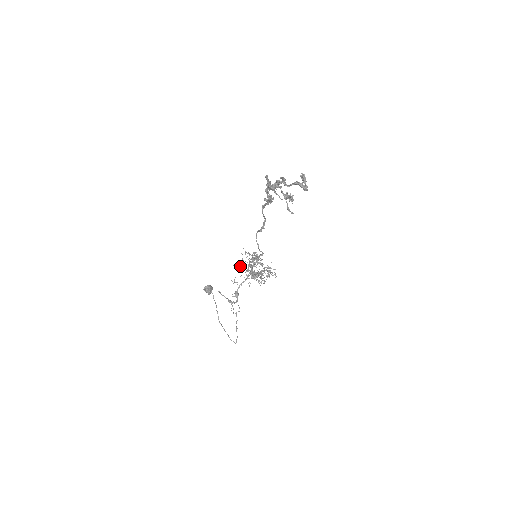
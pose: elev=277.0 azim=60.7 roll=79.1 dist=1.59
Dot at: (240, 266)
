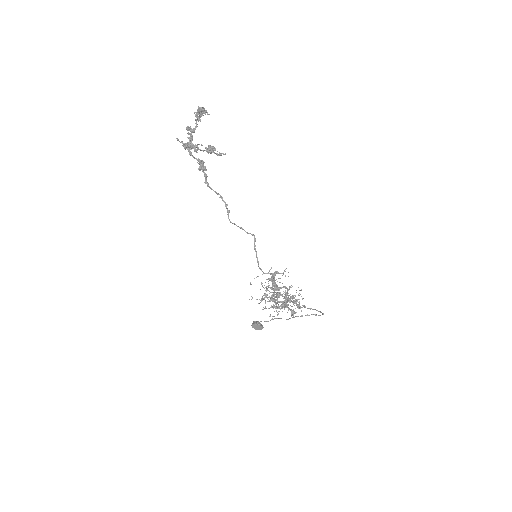
Dot at: occluded
